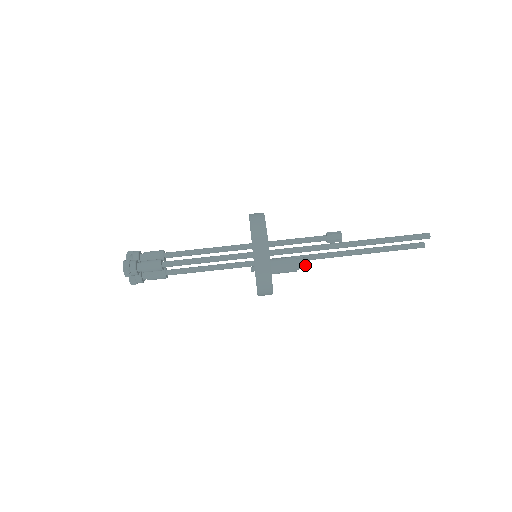
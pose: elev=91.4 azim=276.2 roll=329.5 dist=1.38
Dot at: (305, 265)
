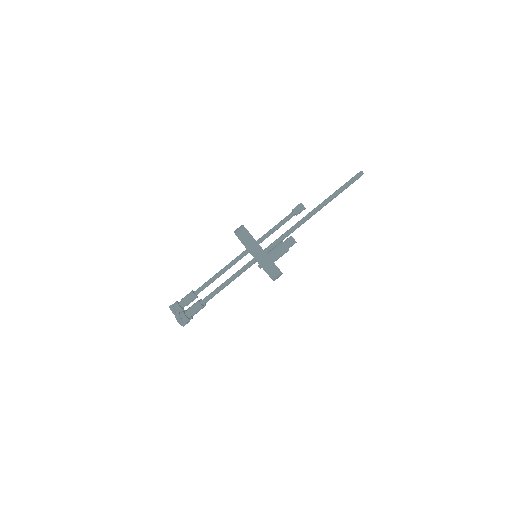
Dot at: (293, 244)
